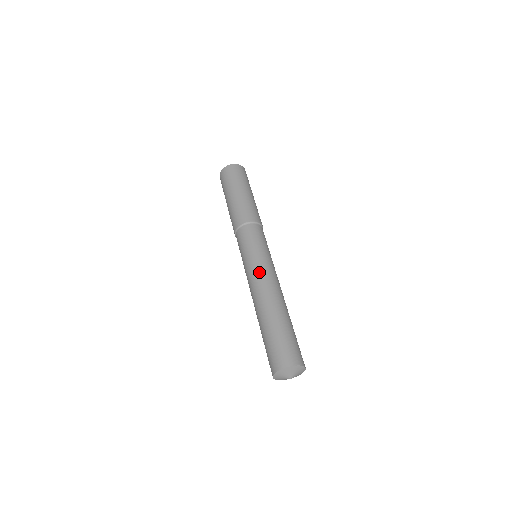
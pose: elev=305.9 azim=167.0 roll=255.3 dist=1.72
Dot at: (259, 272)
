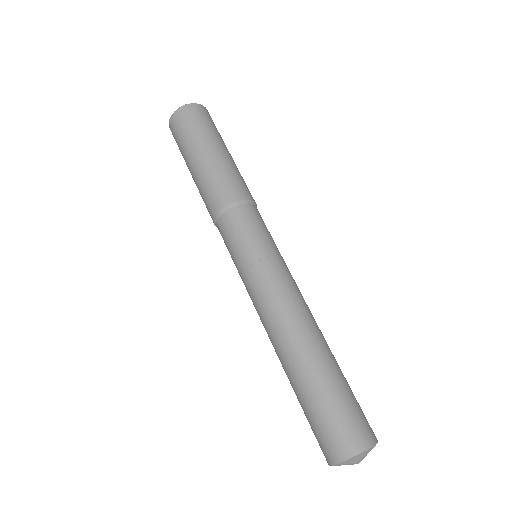
Dot at: (286, 284)
